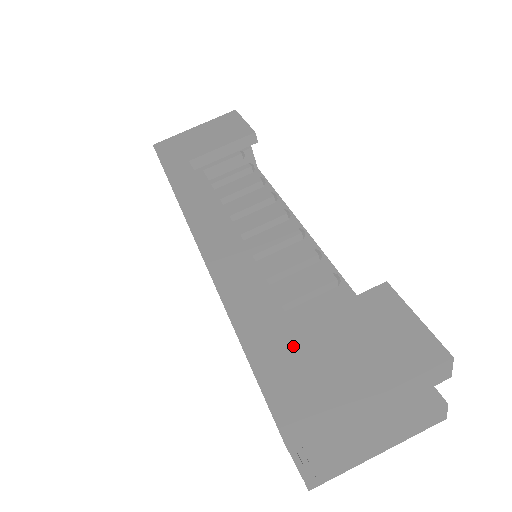
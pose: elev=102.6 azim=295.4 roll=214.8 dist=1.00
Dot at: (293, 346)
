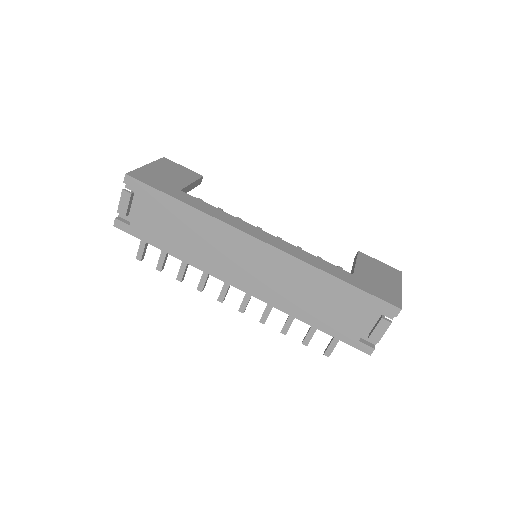
Dot at: (363, 279)
